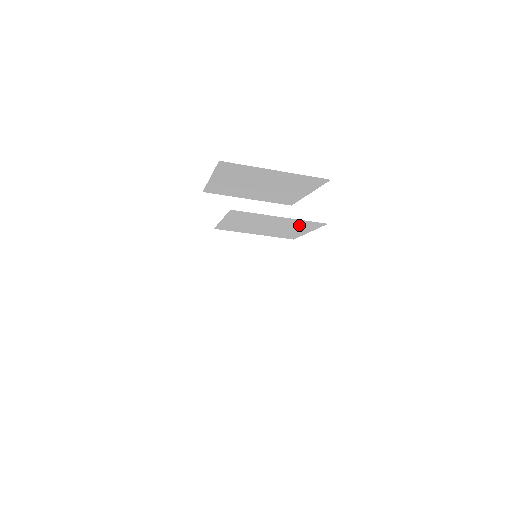
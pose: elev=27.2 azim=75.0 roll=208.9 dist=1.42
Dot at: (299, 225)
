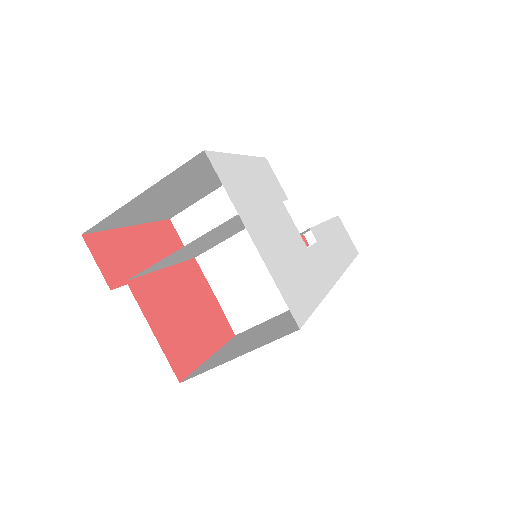
Dot at: (226, 226)
